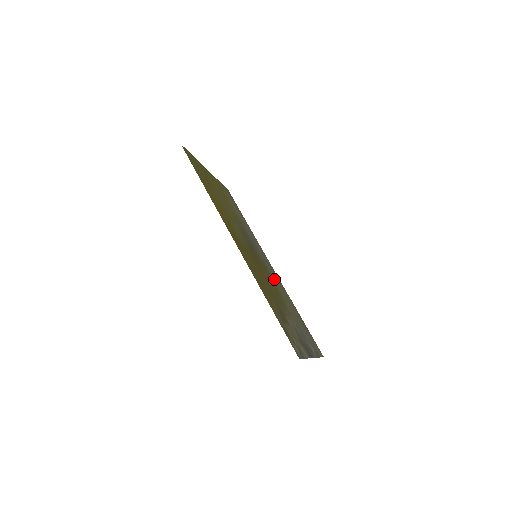
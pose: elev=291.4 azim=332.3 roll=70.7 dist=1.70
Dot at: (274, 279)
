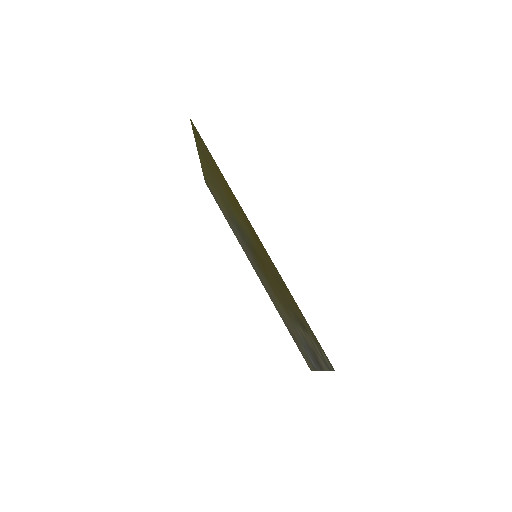
Dot at: (266, 283)
